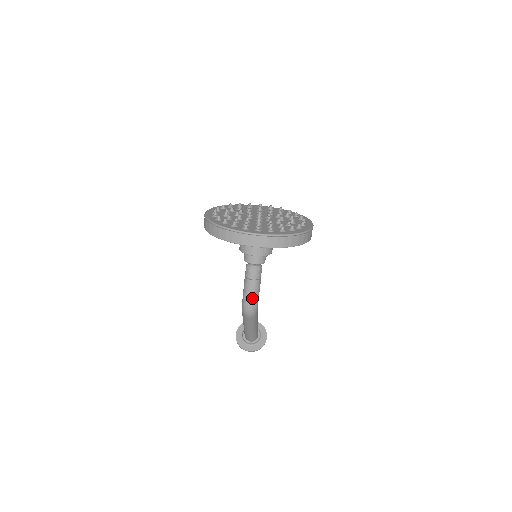
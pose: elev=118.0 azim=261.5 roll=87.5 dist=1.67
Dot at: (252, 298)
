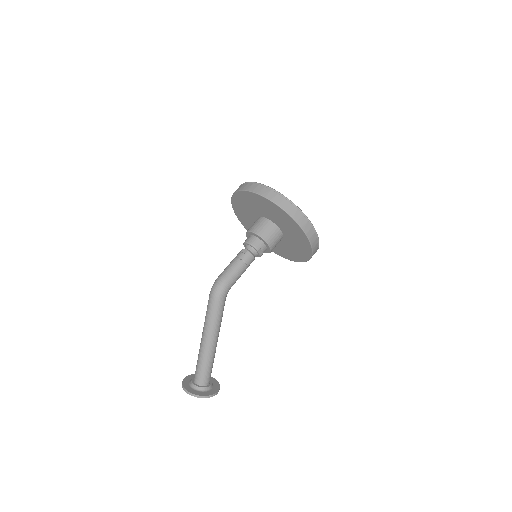
Dot at: (227, 274)
